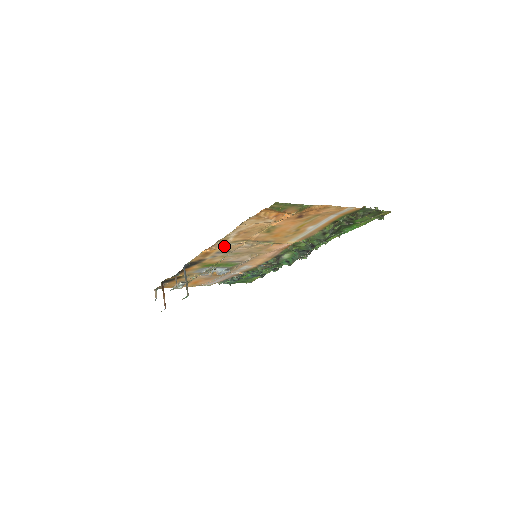
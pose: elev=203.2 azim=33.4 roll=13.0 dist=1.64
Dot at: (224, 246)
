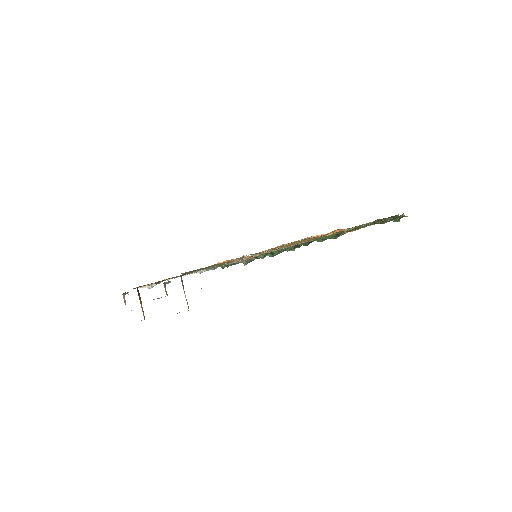
Dot at: occluded
